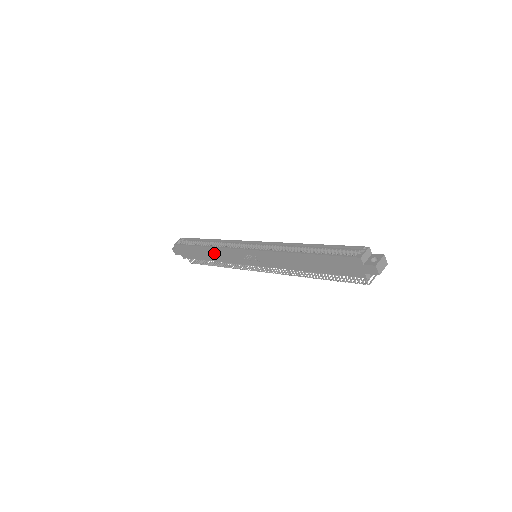
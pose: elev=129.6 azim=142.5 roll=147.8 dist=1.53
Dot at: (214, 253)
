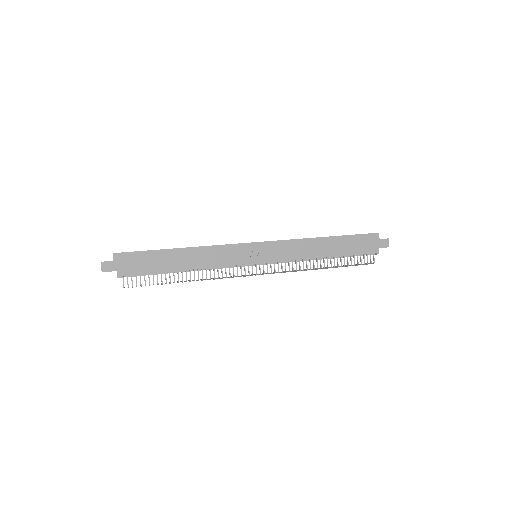
Dot at: (197, 255)
